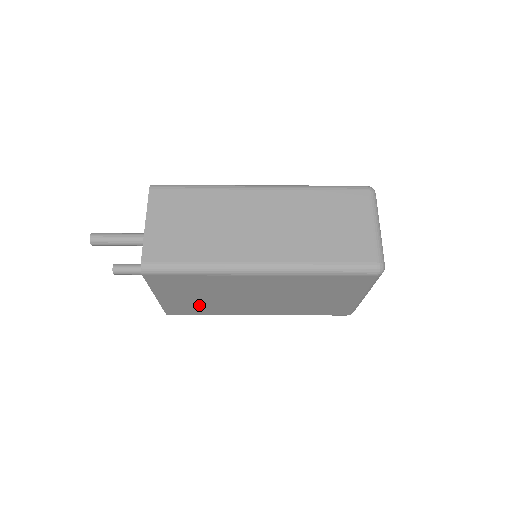
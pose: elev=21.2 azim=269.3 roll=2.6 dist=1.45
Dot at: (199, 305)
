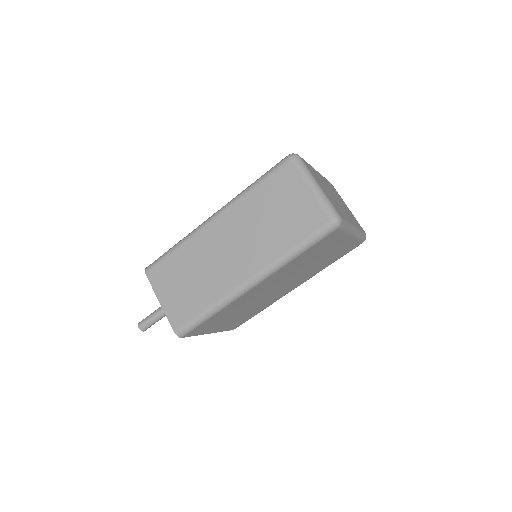
Dot at: (245, 315)
